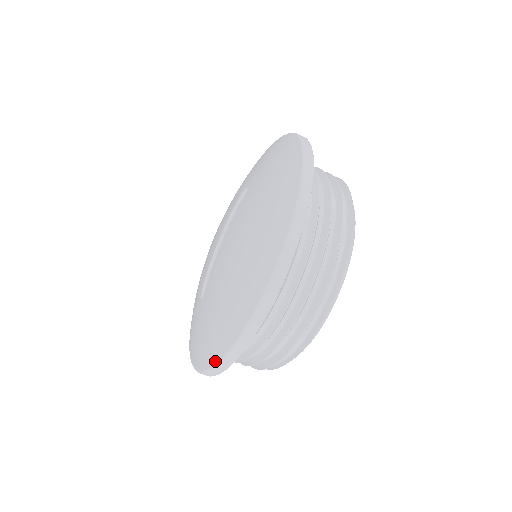
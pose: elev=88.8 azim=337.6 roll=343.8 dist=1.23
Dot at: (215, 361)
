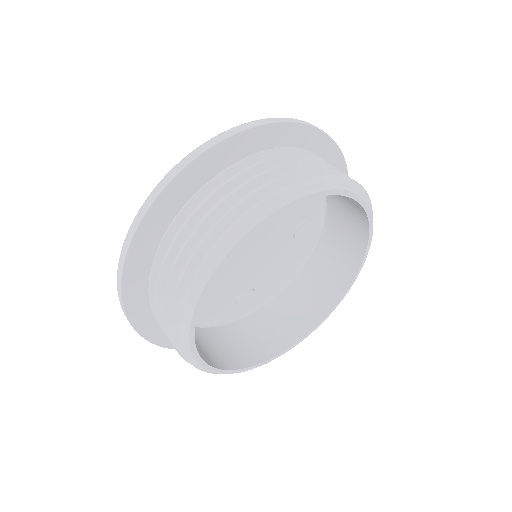
Dot at: occluded
